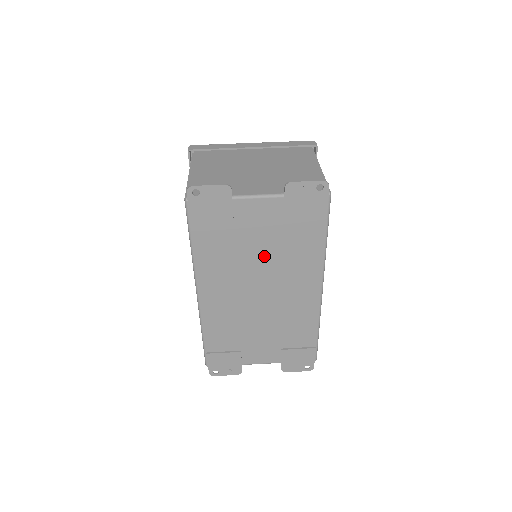
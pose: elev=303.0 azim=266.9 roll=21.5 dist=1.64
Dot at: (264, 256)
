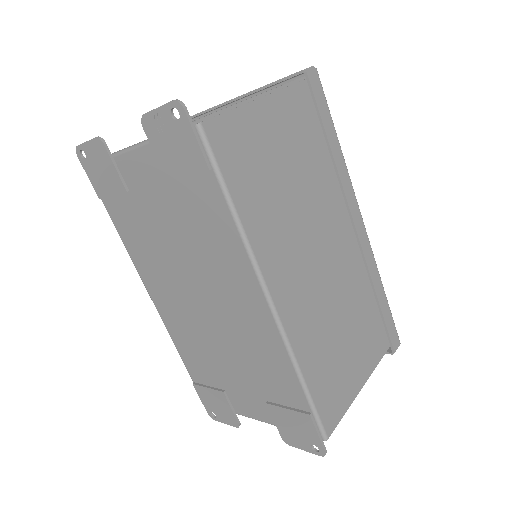
Dot at: (178, 241)
